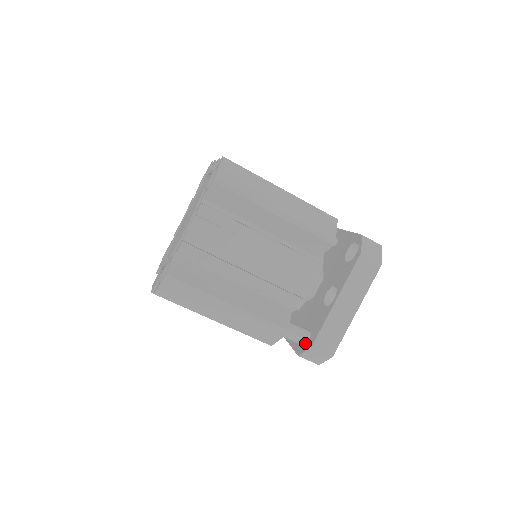
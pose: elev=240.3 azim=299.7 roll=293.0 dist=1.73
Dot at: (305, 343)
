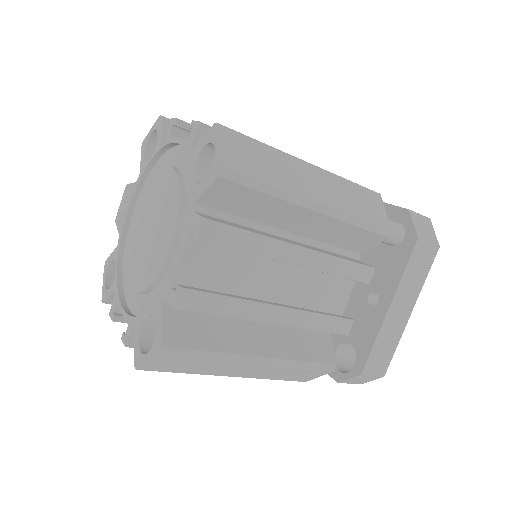
Dot at: occluded
